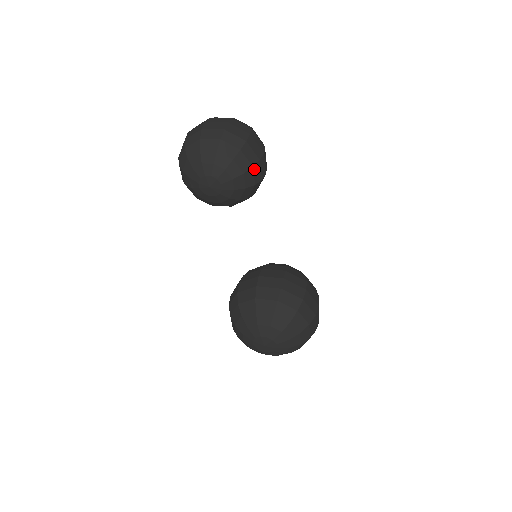
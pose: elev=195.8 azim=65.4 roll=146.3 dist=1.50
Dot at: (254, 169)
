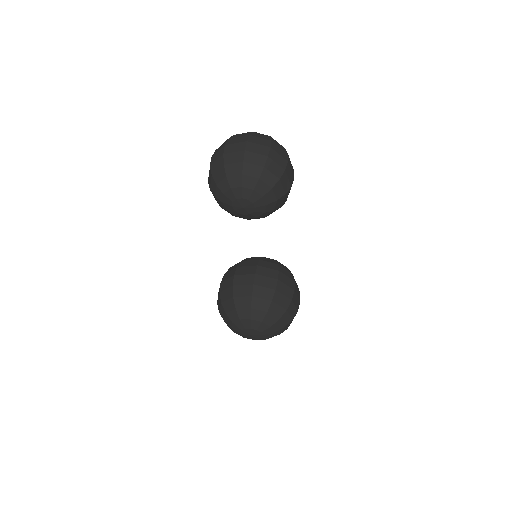
Dot at: (285, 195)
